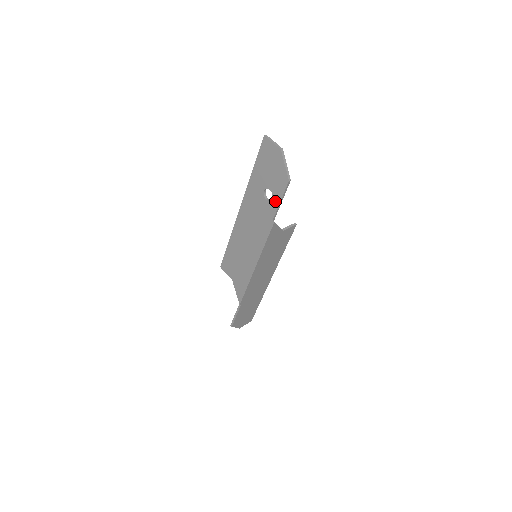
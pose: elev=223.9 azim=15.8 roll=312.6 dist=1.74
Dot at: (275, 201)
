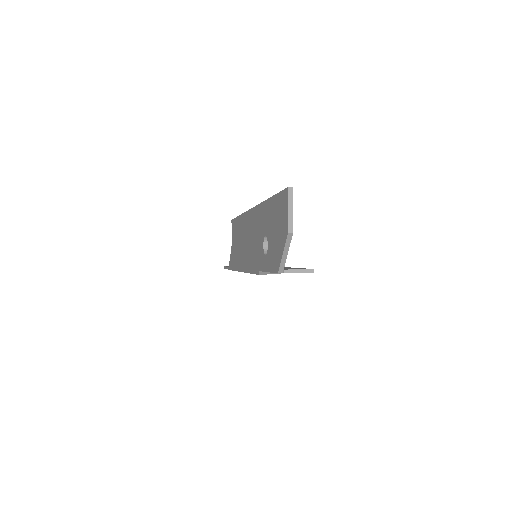
Dot at: (265, 262)
